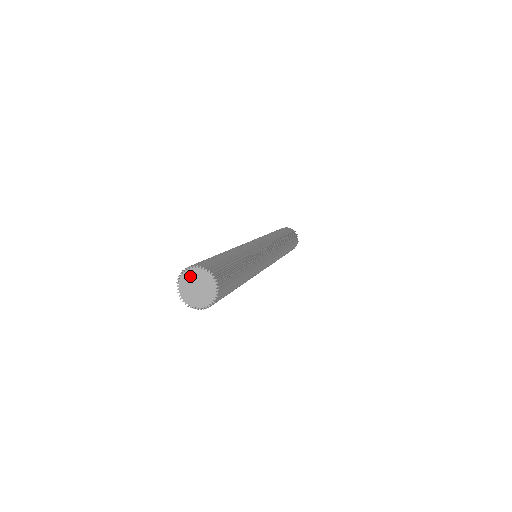
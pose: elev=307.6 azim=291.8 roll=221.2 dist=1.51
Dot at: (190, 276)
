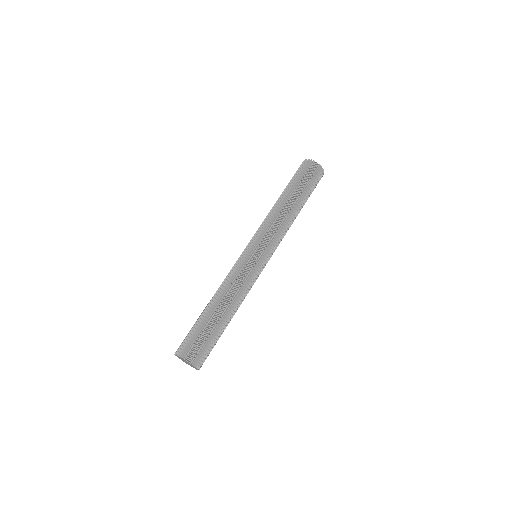
Dot at: (182, 359)
